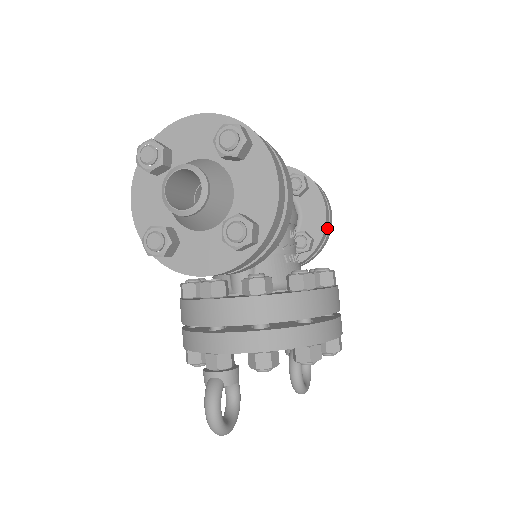
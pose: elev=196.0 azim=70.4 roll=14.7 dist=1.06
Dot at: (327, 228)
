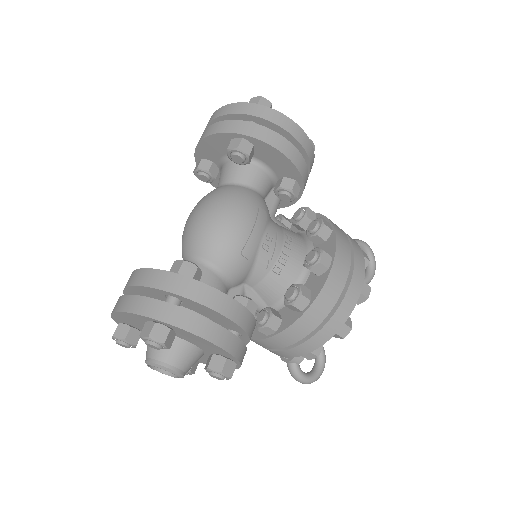
Dot at: (301, 157)
